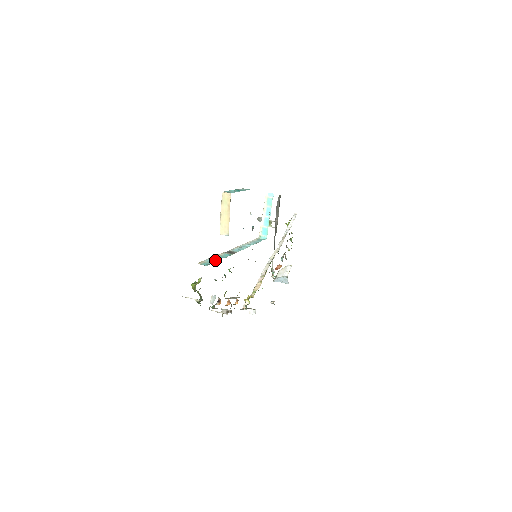
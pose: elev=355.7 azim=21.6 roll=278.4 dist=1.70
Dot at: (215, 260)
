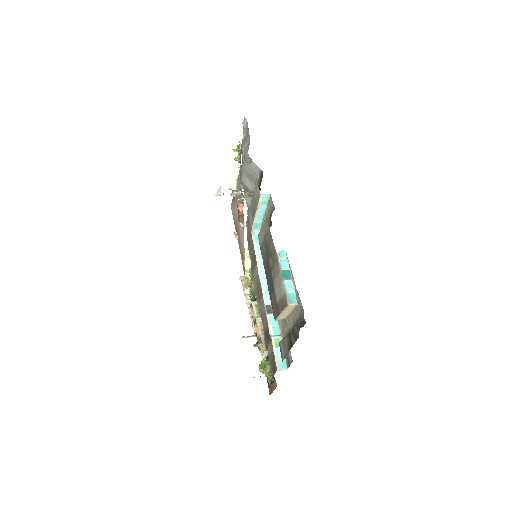
Dot at: occluded
